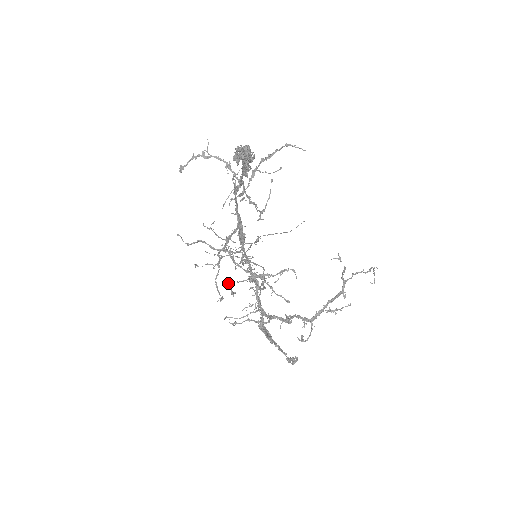
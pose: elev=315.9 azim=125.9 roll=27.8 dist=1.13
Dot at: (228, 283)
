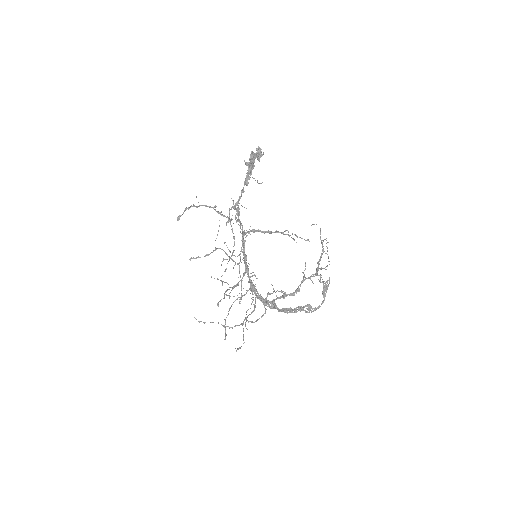
Dot at: occluded
